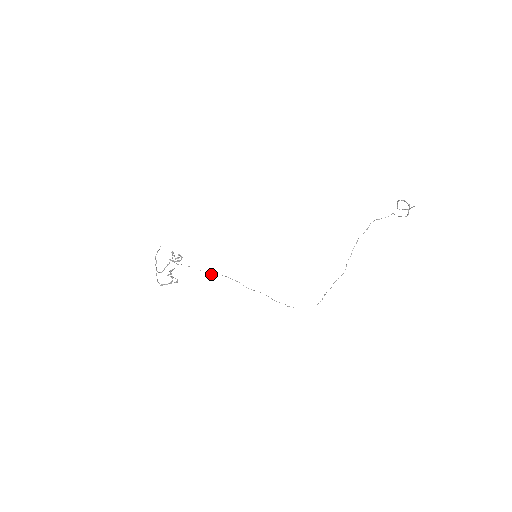
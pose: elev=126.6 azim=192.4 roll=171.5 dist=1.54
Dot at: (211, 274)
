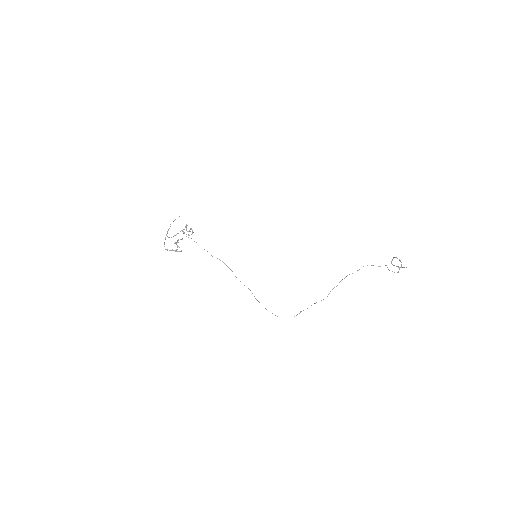
Dot at: (211, 255)
